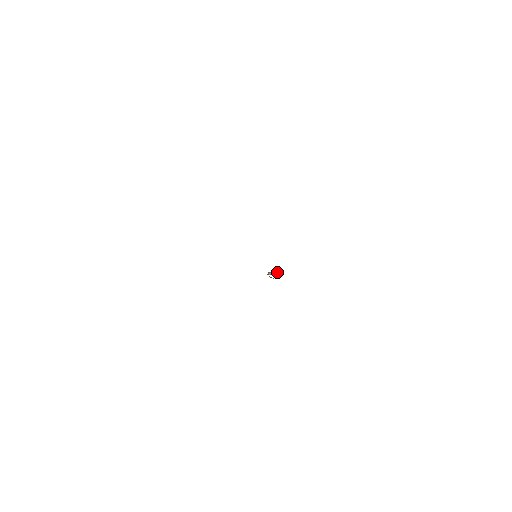
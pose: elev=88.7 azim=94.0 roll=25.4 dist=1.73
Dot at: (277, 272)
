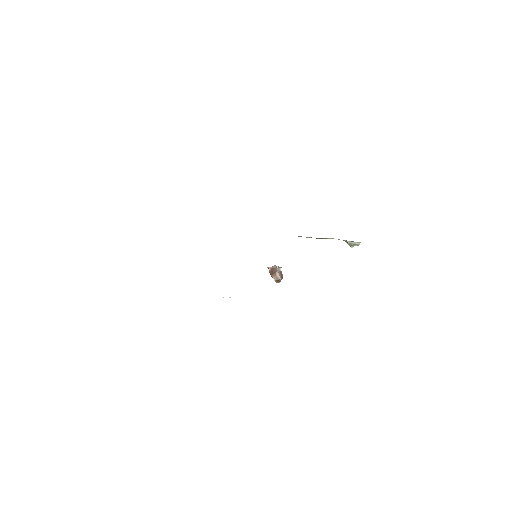
Dot at: occluded
